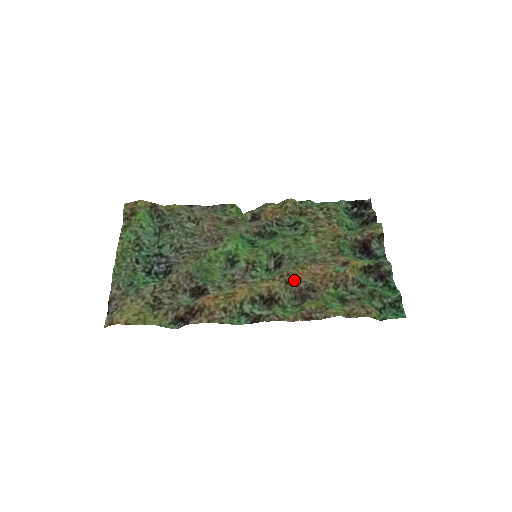
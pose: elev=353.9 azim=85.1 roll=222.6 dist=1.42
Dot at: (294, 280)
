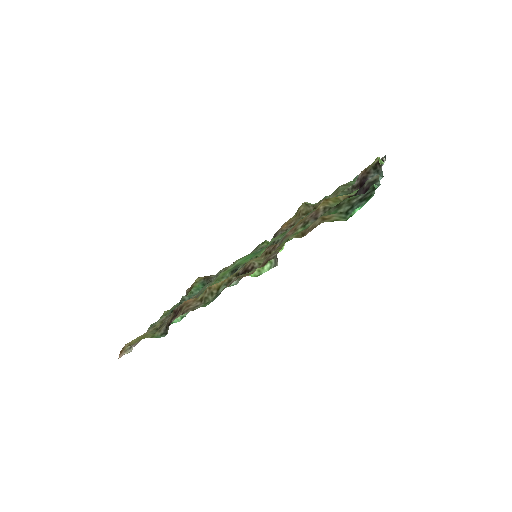
Dot at: (272, 247)
